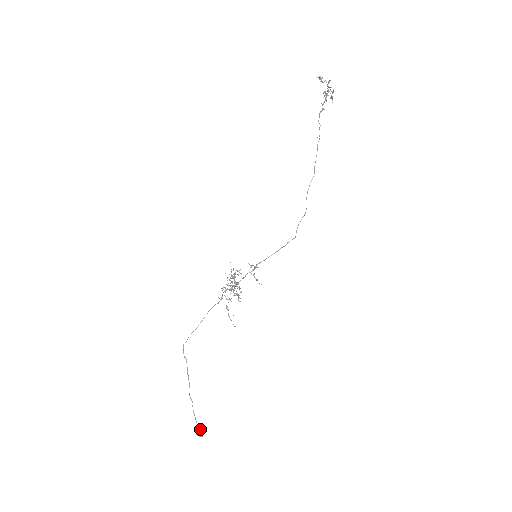
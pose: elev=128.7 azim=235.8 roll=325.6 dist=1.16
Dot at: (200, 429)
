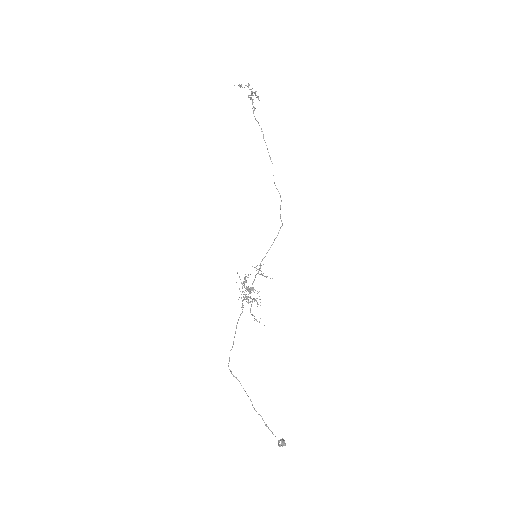
Dot at: (280, 439)
